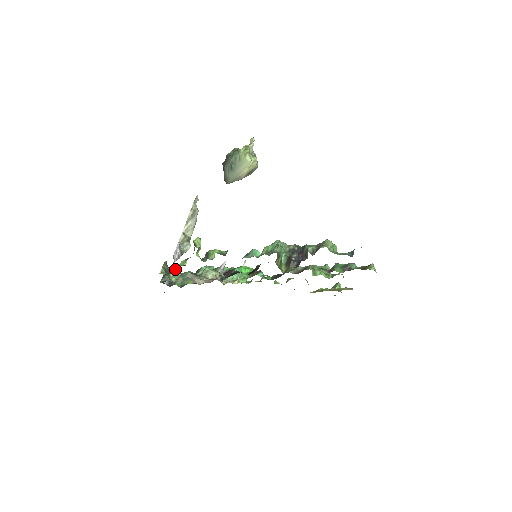
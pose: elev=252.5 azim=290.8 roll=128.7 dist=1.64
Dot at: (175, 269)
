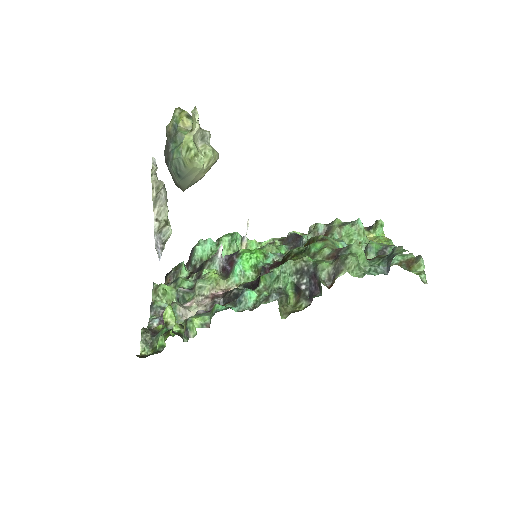
Dot at: (156, 342)
